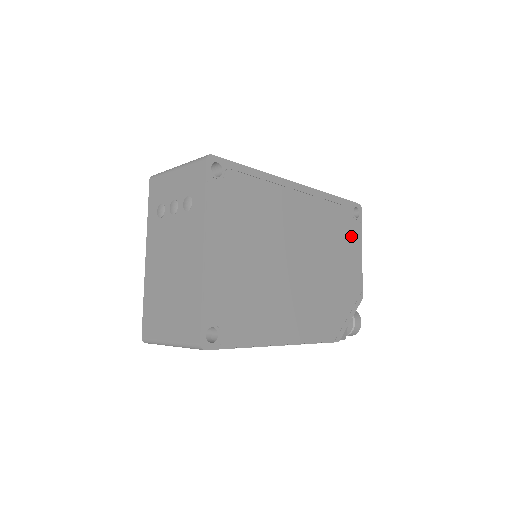
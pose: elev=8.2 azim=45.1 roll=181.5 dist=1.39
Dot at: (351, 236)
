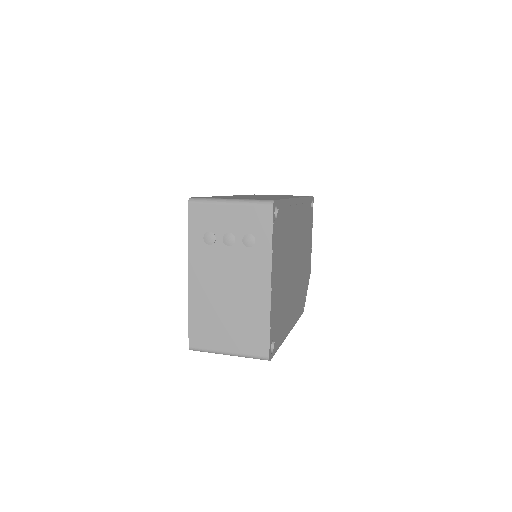
Dot at: (310, 226)
